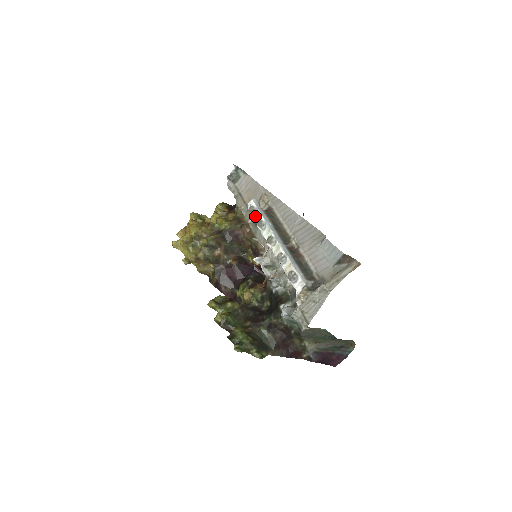
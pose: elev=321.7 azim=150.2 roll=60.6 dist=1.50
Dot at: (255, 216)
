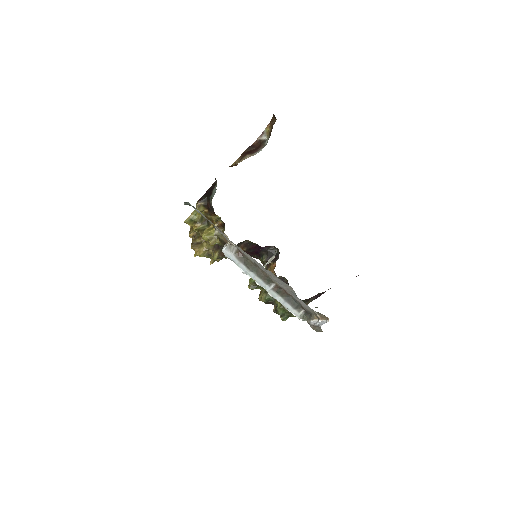
Dot at: occluded
